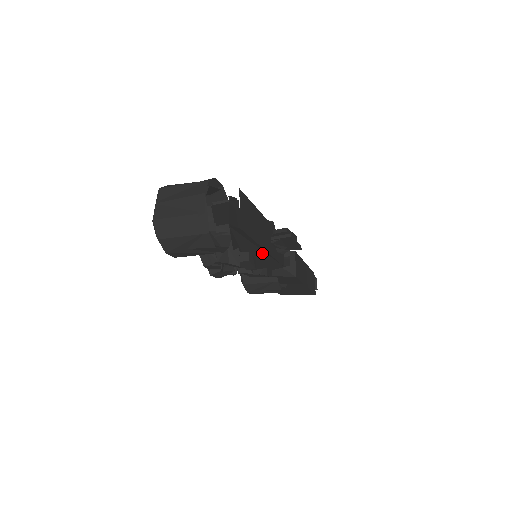
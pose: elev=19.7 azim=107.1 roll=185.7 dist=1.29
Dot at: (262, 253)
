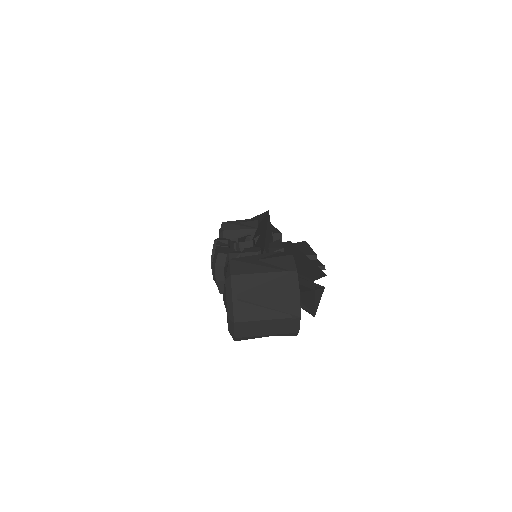
Dot at: occluded
